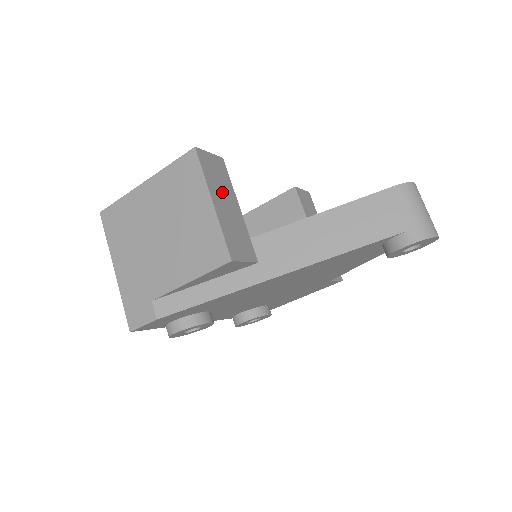
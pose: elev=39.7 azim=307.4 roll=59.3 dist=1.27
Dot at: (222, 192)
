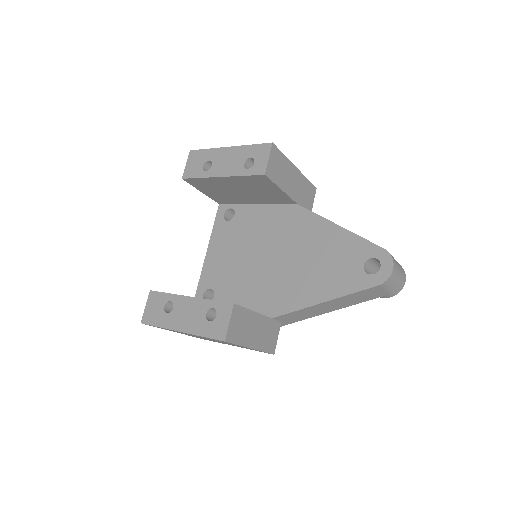
Dot at: (249, 330)
